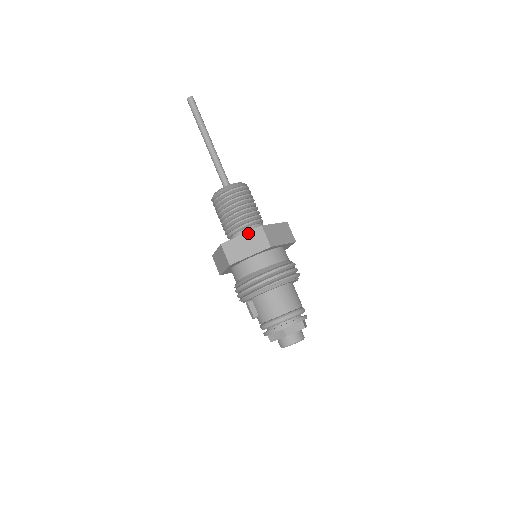
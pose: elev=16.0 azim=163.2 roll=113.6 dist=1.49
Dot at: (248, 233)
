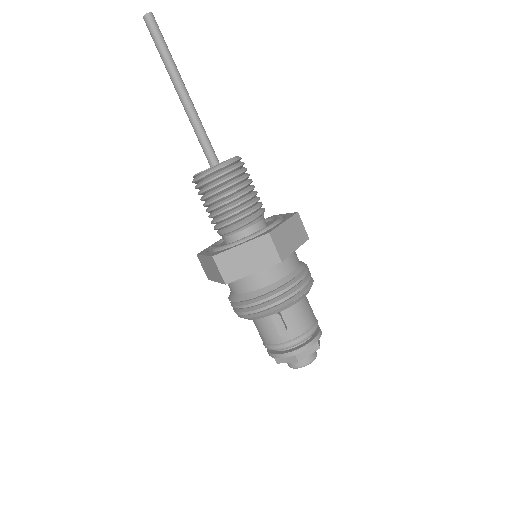
Dot at: (290, 220)
